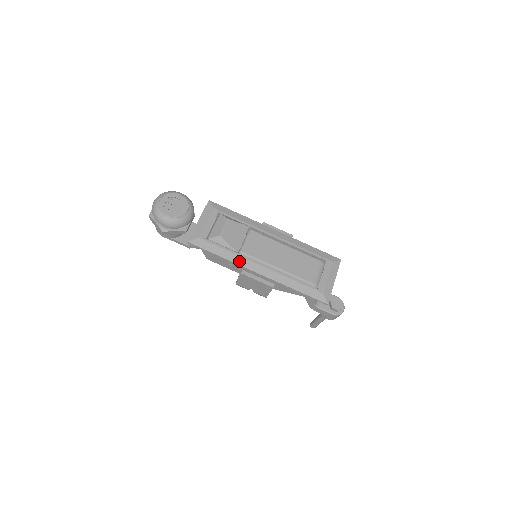
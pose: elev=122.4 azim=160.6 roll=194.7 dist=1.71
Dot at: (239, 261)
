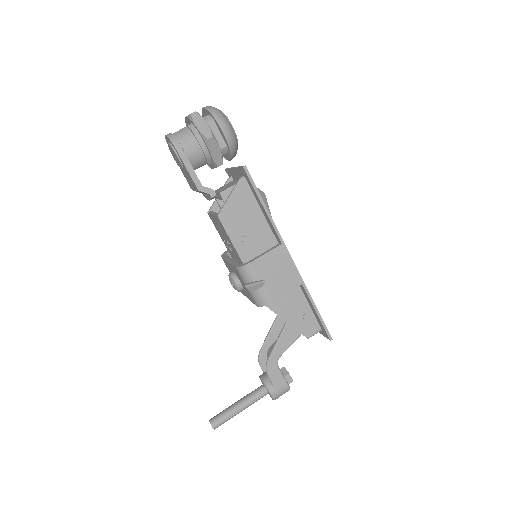
Dot at: occluded
